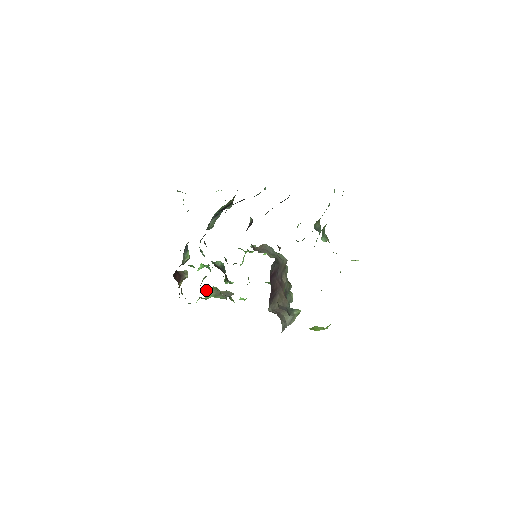
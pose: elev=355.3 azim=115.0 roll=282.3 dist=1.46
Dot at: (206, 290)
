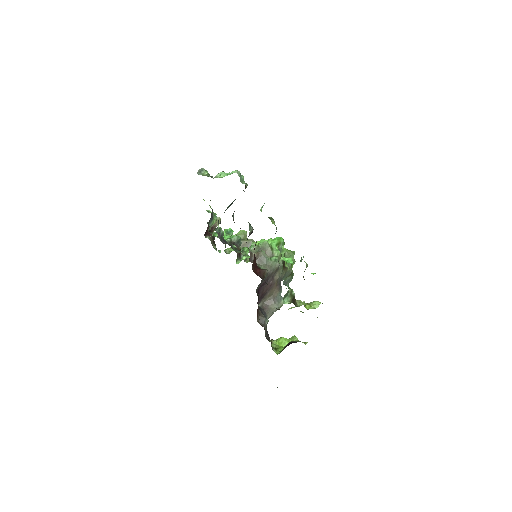
Dot at: occluded
